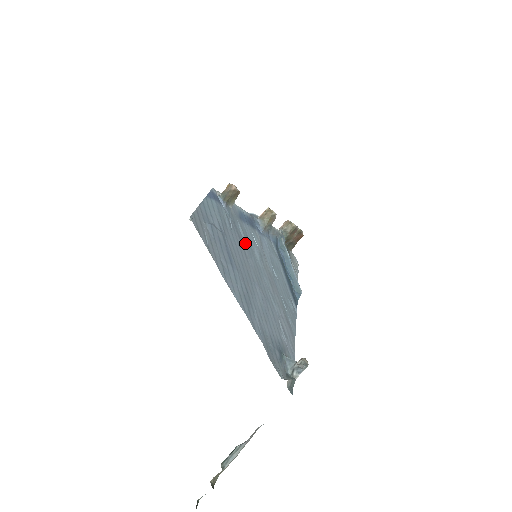
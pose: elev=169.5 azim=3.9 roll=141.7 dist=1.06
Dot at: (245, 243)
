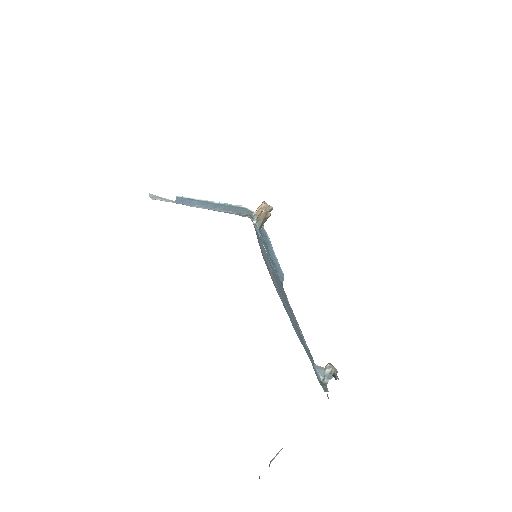
Dot at: occluded
